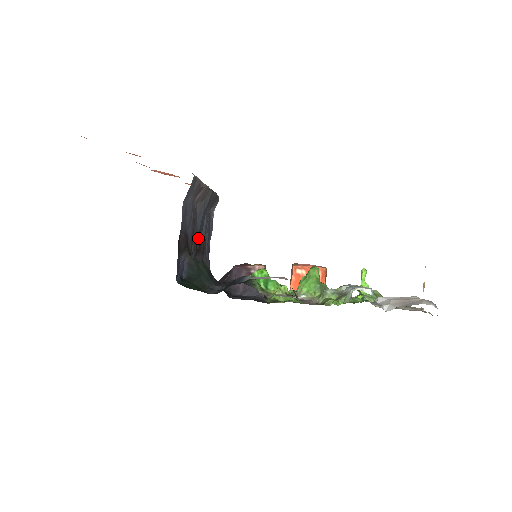
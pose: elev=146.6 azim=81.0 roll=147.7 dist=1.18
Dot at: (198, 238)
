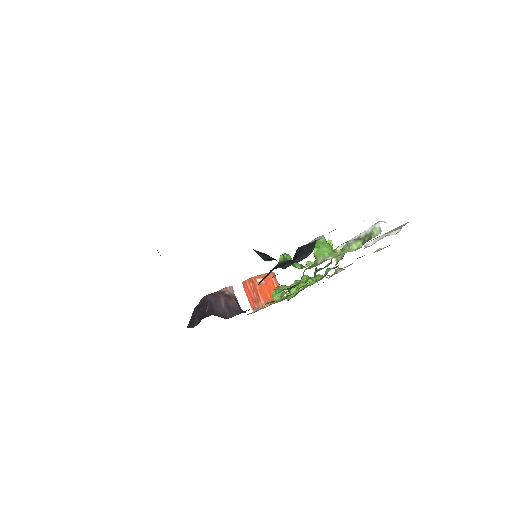
Dot at: occluded
